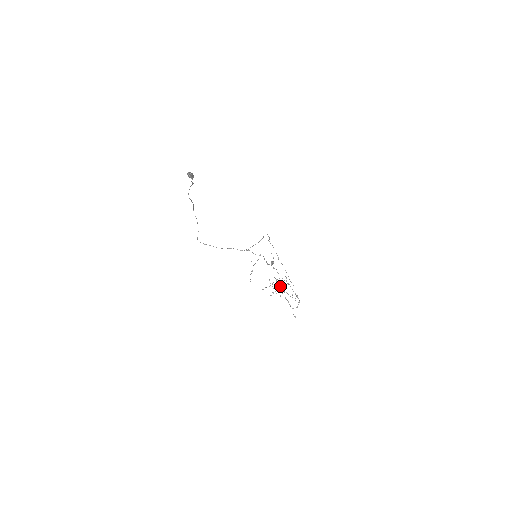
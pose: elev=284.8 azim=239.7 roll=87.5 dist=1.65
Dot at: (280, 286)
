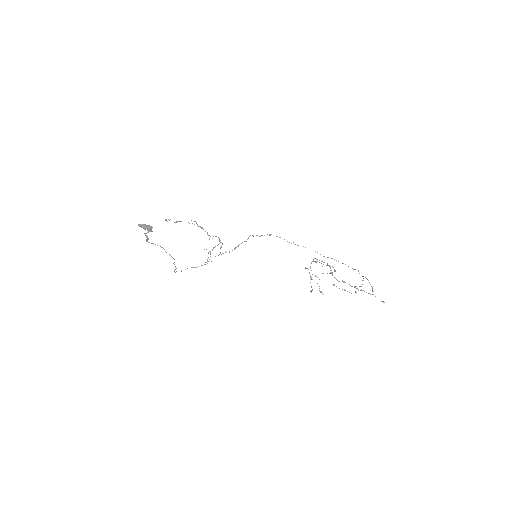
Dot at: (343, 281)
